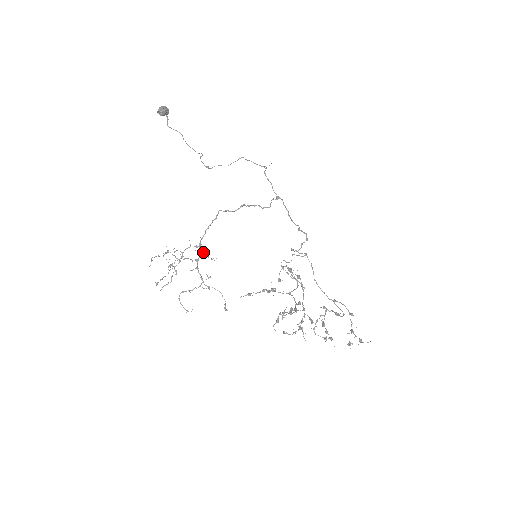
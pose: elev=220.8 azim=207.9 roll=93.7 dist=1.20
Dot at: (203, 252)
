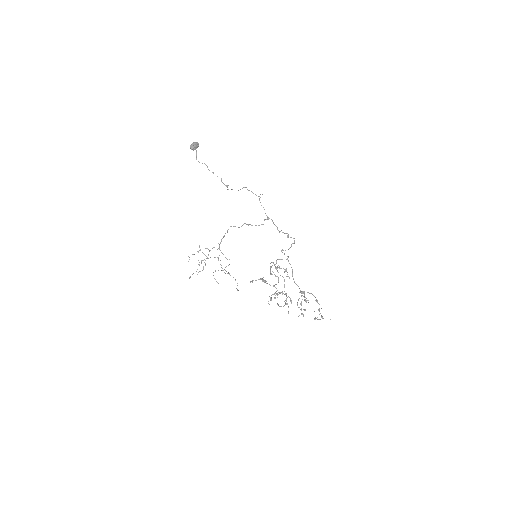
Dot at: occluded
